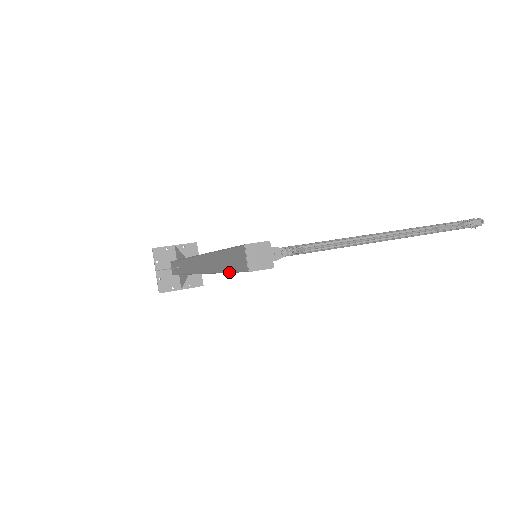
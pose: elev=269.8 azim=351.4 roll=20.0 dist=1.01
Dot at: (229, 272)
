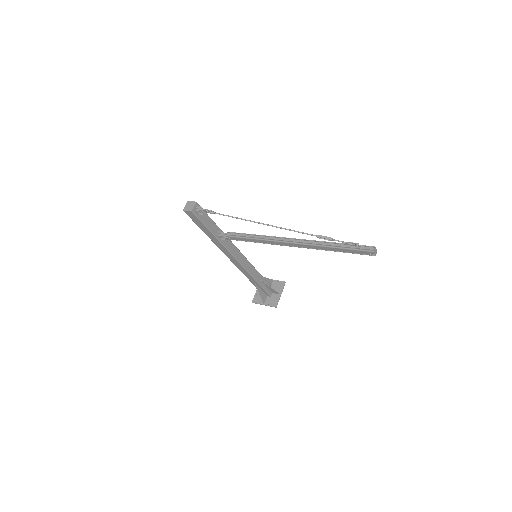
Dot at: (198, 226)
